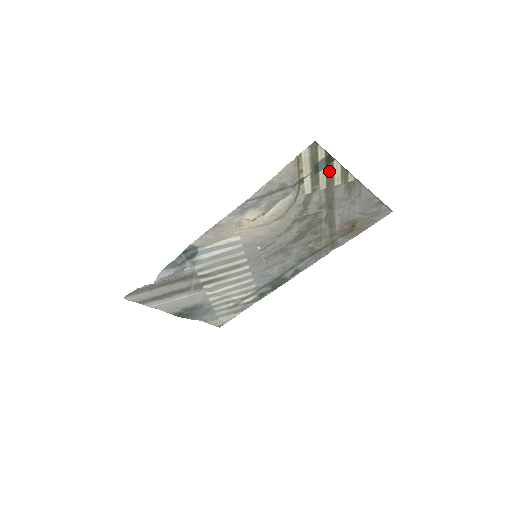
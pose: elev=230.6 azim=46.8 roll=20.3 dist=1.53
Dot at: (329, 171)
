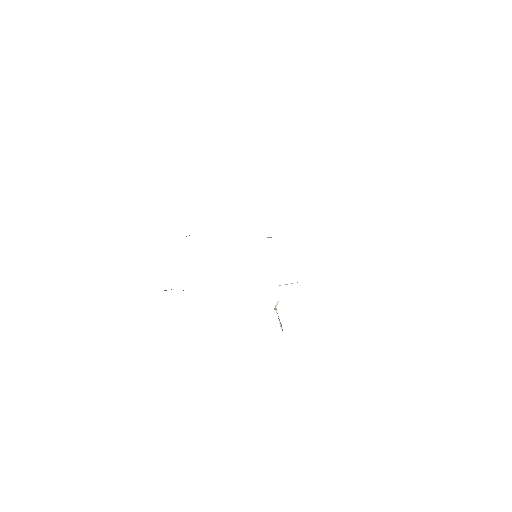
Dot at: occluded
